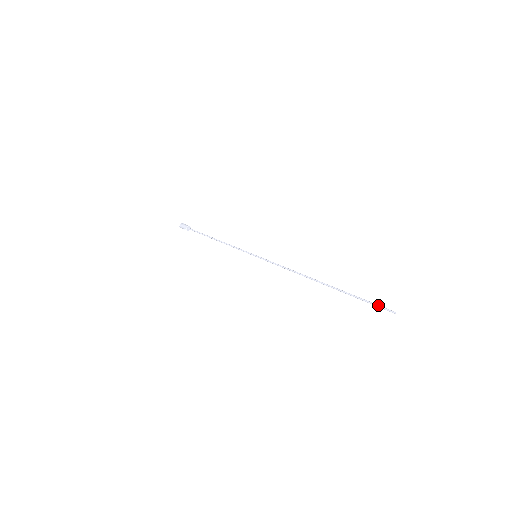
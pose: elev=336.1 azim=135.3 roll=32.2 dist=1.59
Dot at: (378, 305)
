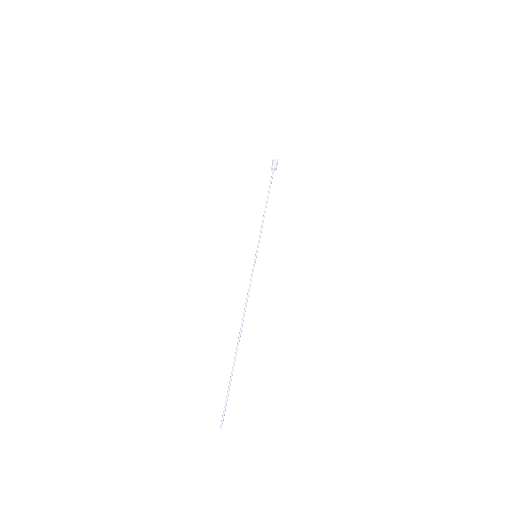
Dot at: occluded
